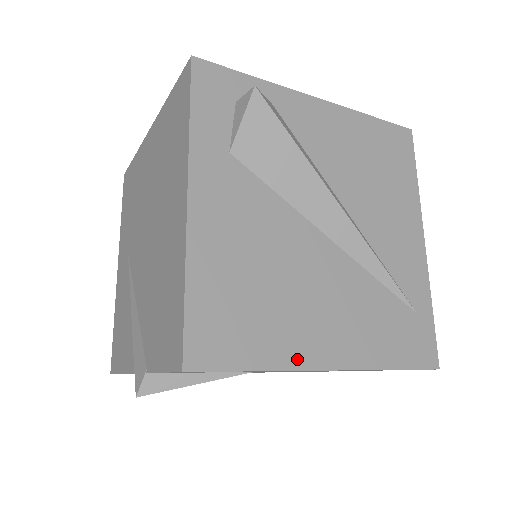
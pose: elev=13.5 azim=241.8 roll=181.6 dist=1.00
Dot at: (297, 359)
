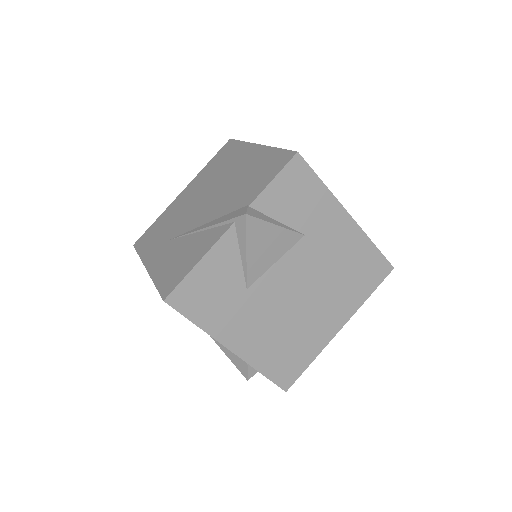
Dot at: occluded
